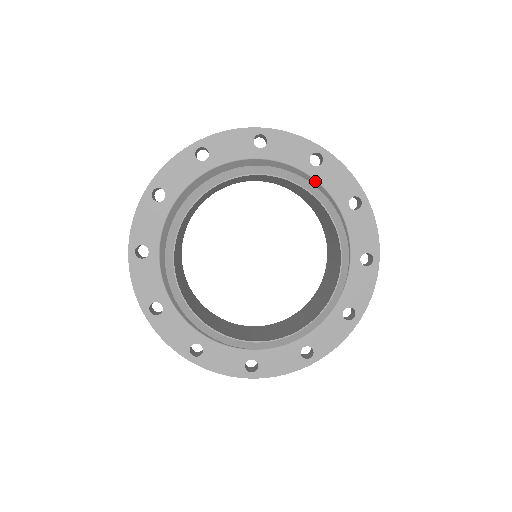
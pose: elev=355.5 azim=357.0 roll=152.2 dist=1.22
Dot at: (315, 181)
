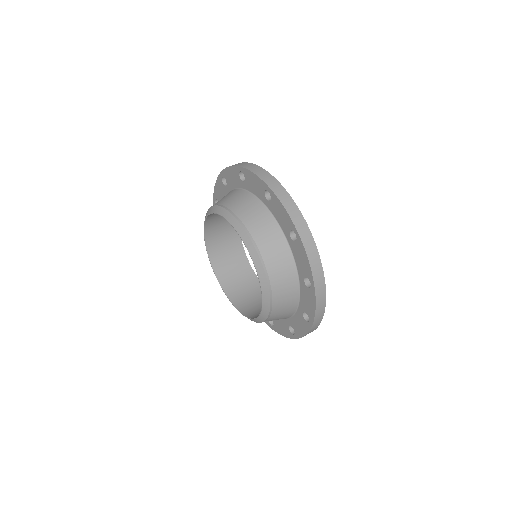
Dot at: (286, 249)
